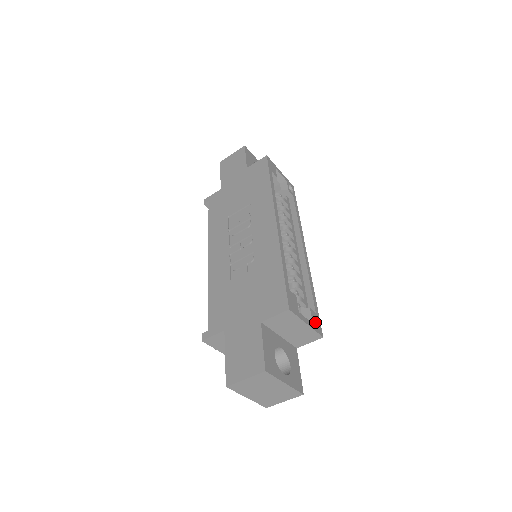
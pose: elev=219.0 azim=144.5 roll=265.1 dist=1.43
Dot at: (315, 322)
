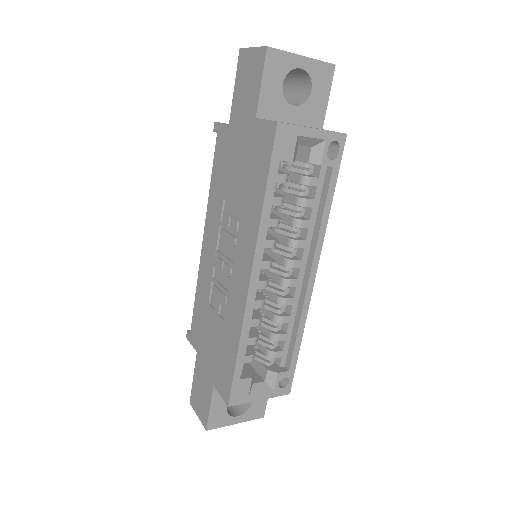
Dot at: (286, 377)
